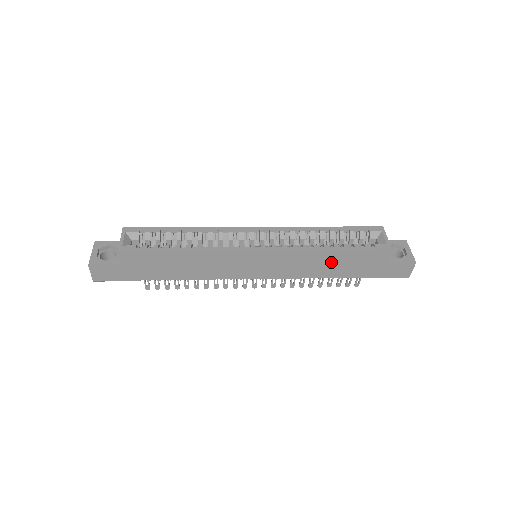
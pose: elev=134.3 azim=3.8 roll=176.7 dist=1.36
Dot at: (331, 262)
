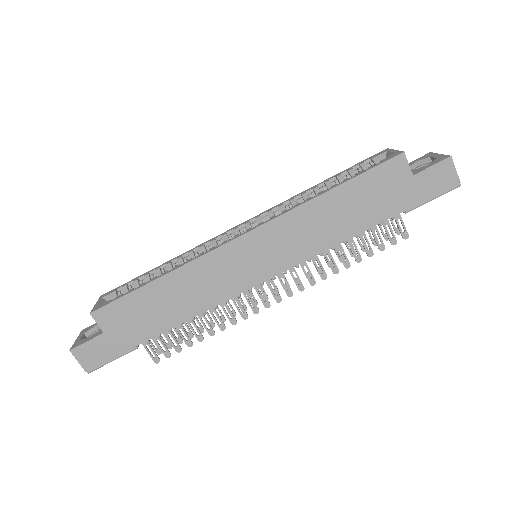
Dot at: (341, 210)
